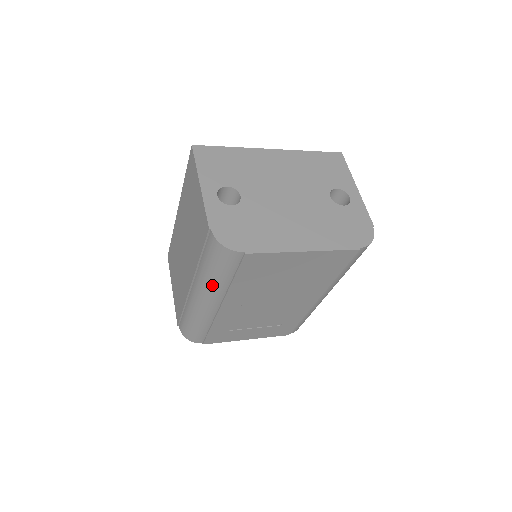
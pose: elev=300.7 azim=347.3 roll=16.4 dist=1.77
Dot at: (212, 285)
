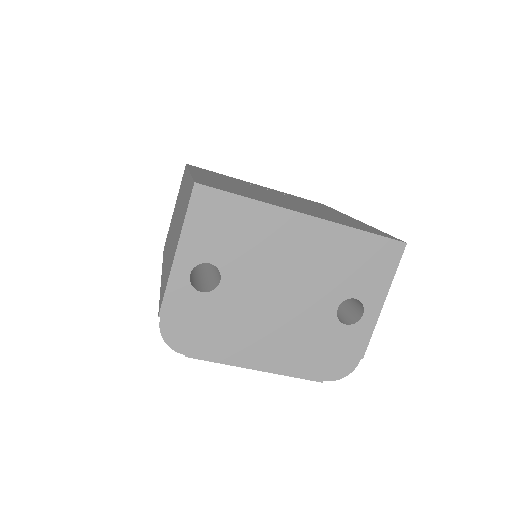
Dot at: occluded
